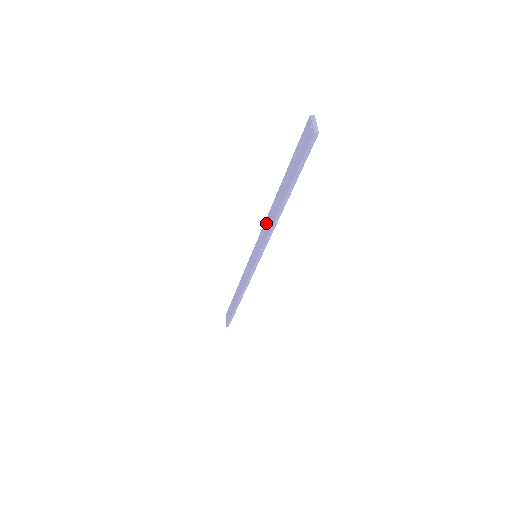
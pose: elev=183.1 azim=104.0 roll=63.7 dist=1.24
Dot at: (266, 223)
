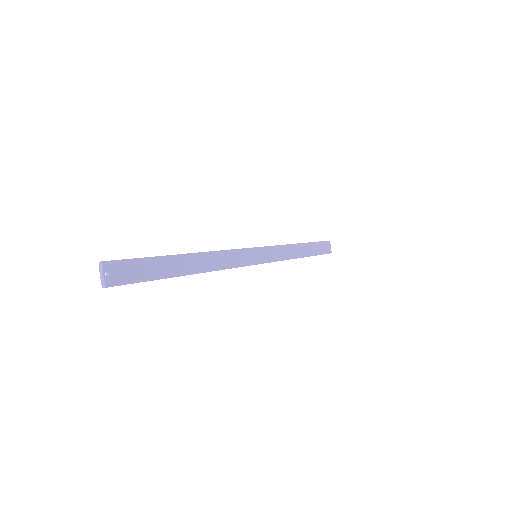
Dot at: (220, 255)
